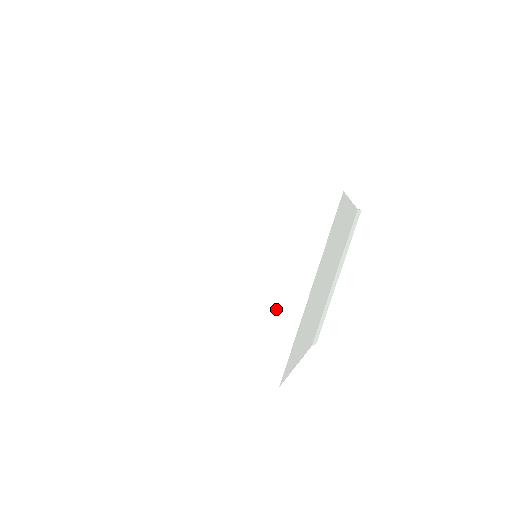
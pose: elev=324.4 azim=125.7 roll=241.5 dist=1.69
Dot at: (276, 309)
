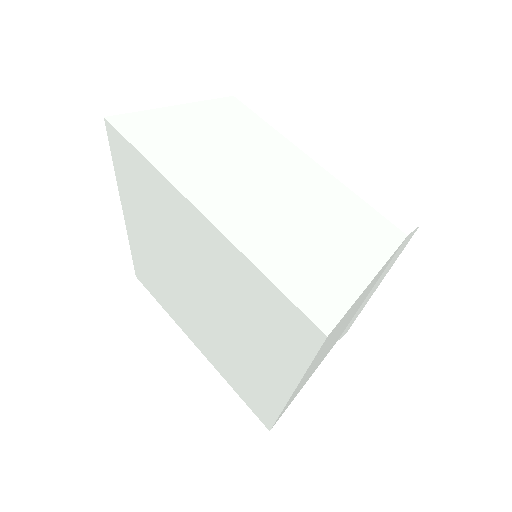
Dot at: (257, 380)
